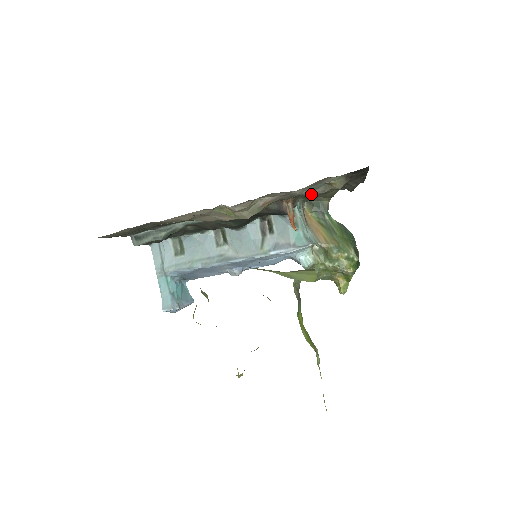
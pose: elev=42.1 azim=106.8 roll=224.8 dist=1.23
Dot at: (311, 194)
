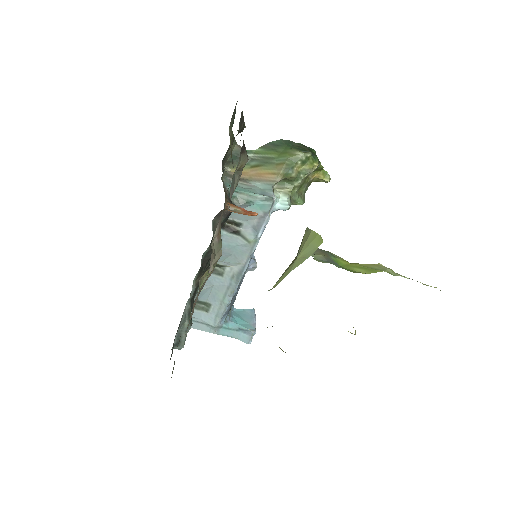
Dot at: (235, 188)
